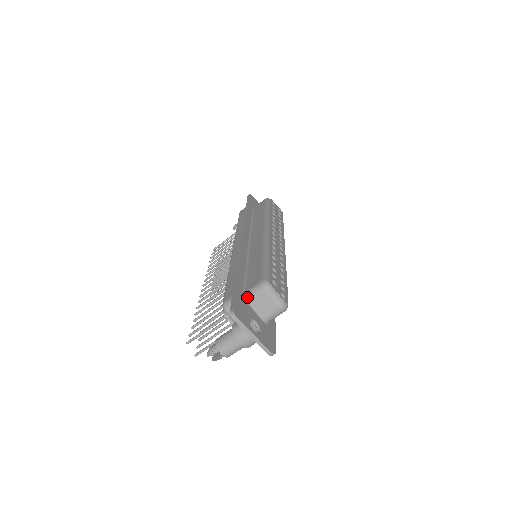
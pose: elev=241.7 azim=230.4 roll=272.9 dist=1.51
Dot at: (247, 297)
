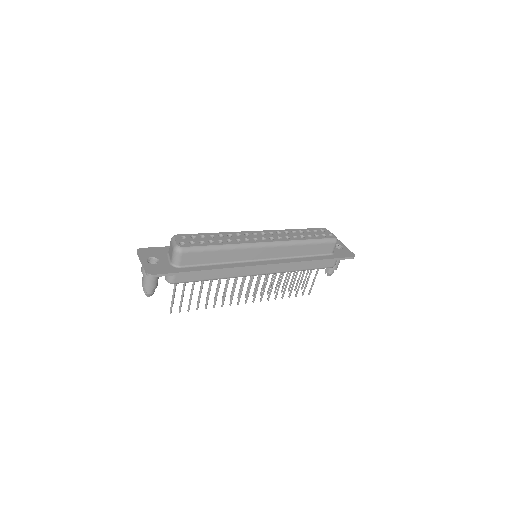
Dot at: occluded
